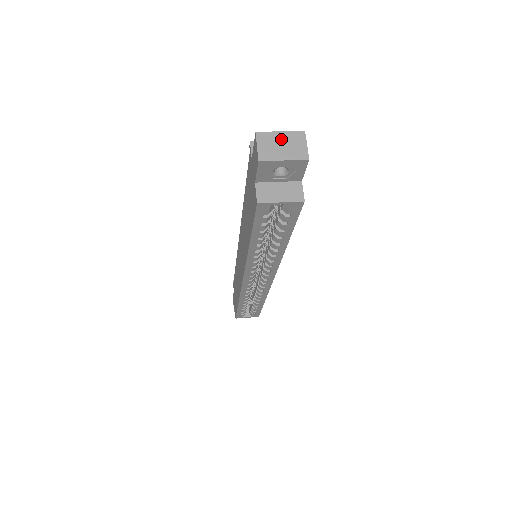
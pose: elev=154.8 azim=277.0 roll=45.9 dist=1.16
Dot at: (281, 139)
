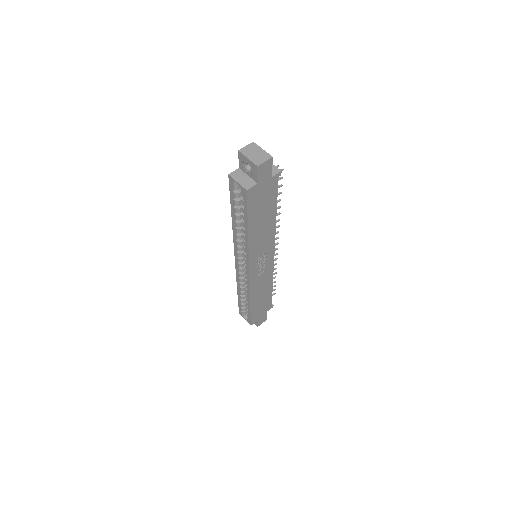
Dot at: (259, 151)
